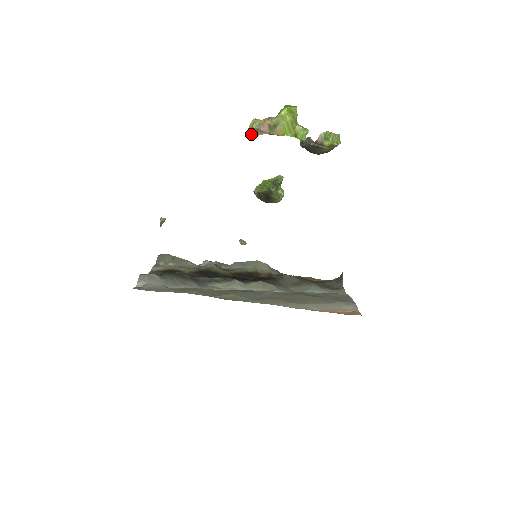
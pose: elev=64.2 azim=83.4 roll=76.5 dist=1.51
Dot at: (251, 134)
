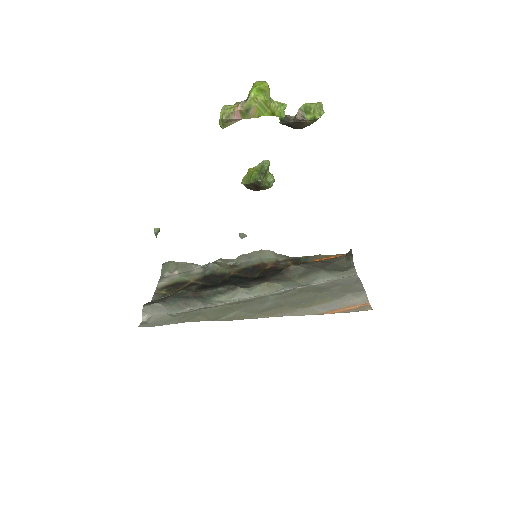
Dot at: (223, 125)
